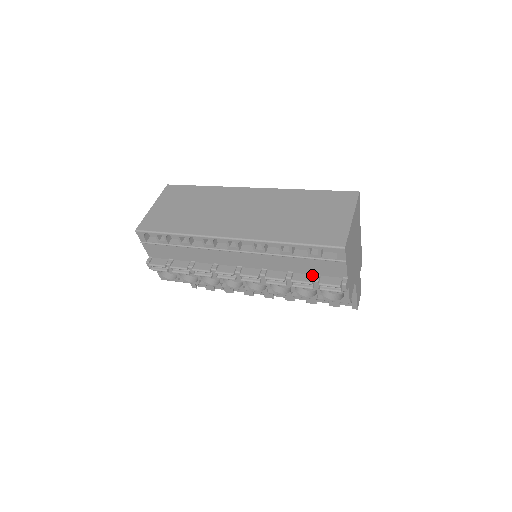
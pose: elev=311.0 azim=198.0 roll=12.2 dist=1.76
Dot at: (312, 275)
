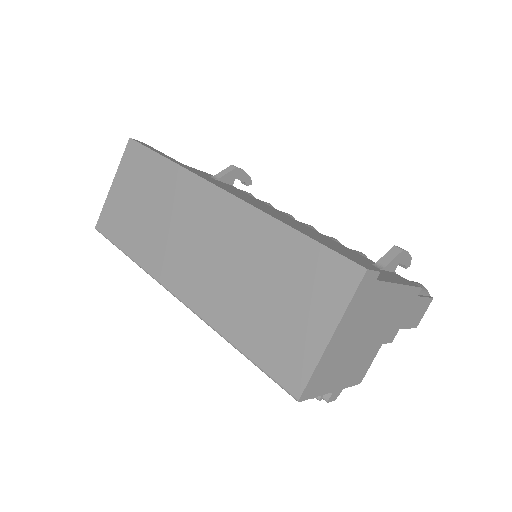
Dot at: occluded
